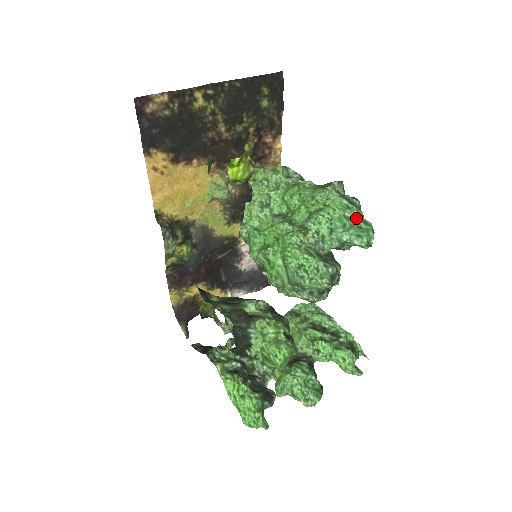
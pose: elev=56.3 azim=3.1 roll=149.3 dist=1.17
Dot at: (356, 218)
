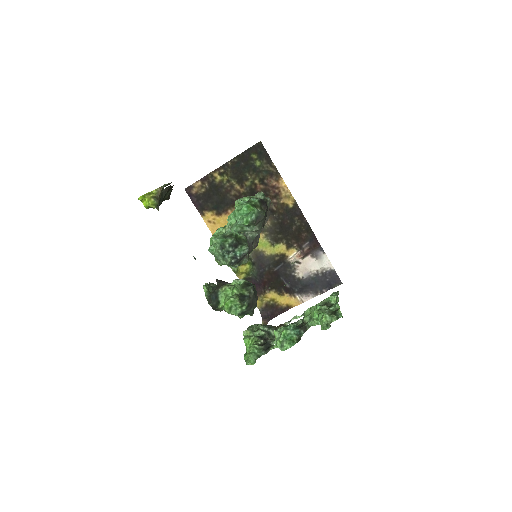
Dot at: (245, 209)
